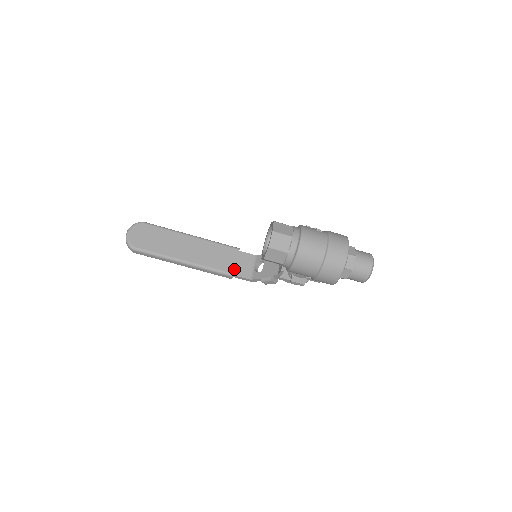
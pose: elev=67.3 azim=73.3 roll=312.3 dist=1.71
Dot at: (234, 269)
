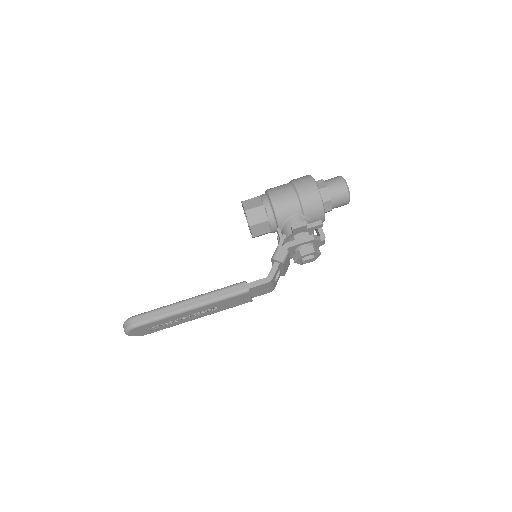
Dot at: occluded
